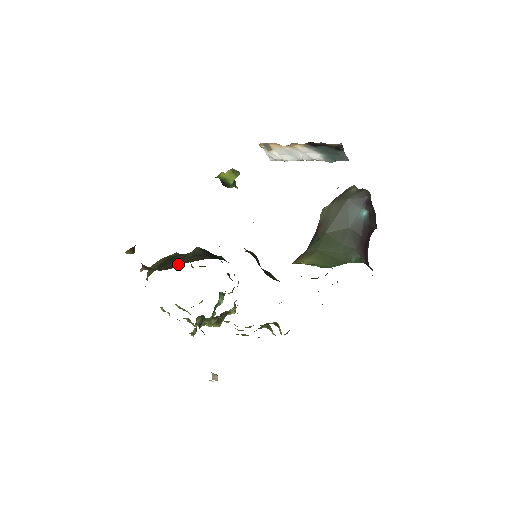
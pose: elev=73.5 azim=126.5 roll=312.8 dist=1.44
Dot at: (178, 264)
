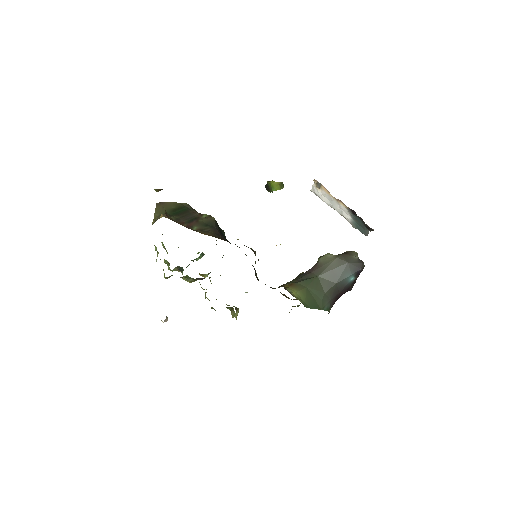
Dot at: (193, 225)
